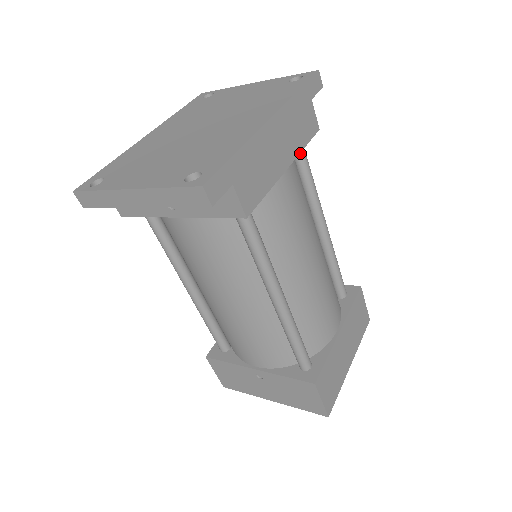
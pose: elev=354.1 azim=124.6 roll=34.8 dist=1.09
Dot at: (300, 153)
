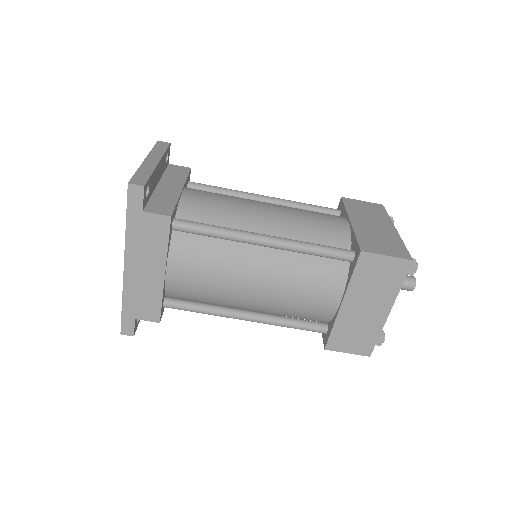
Dot at: (182, 231)
